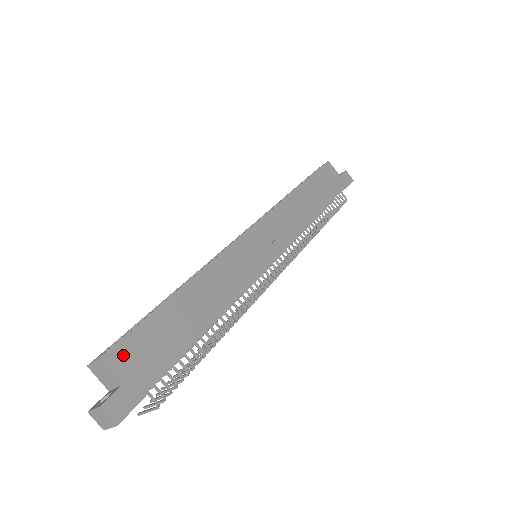
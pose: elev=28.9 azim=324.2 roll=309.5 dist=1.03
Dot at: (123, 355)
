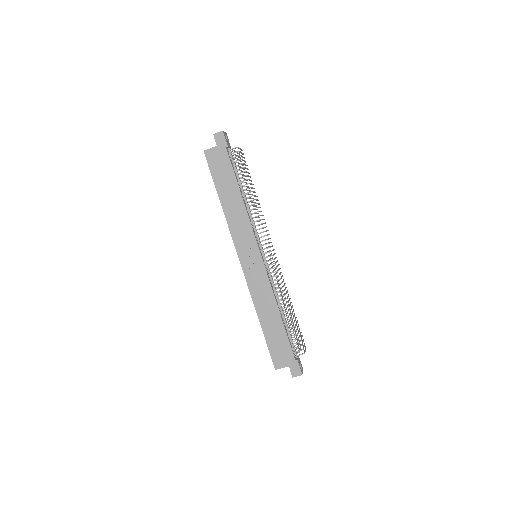
Dot at: (278, 361)
